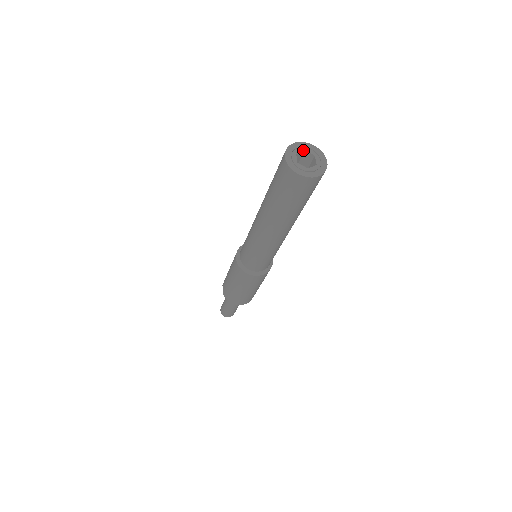
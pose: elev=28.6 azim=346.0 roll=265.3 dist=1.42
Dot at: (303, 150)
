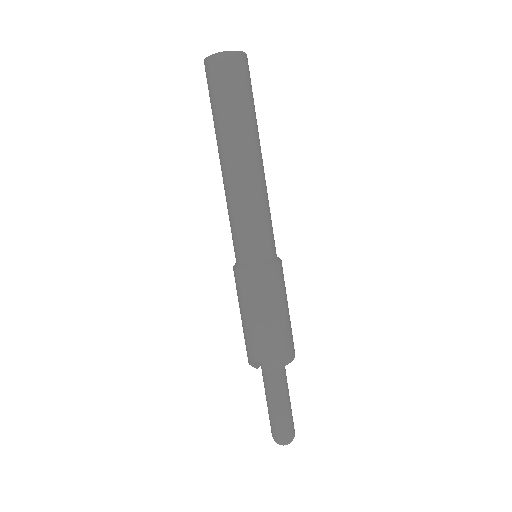
Dot at: occluded
